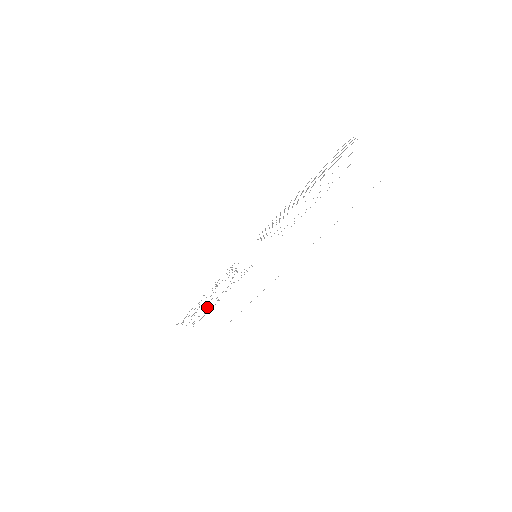
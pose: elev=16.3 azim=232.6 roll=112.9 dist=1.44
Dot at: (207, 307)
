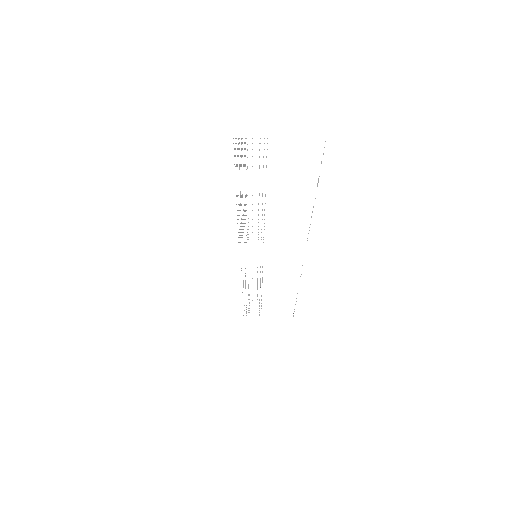
Dot at: occluded
